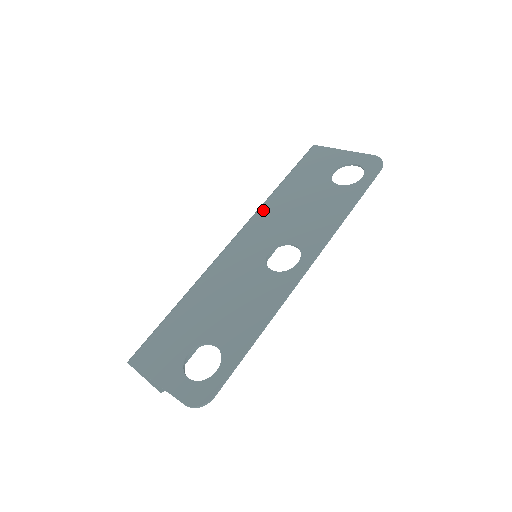
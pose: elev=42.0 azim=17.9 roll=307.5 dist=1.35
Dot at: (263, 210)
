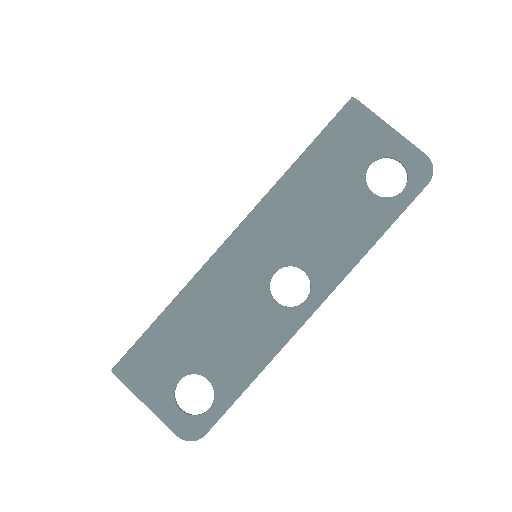
Dot at: (274, 200)
